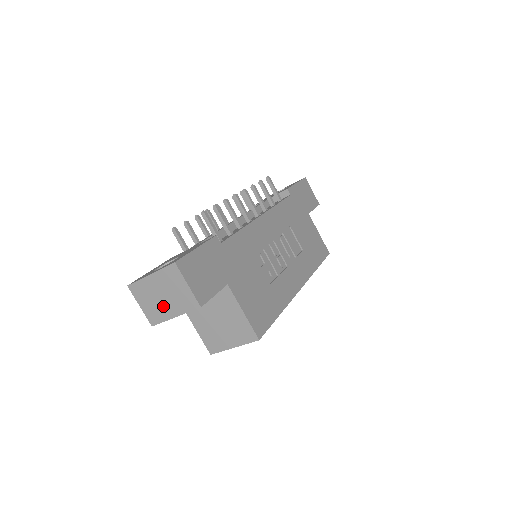
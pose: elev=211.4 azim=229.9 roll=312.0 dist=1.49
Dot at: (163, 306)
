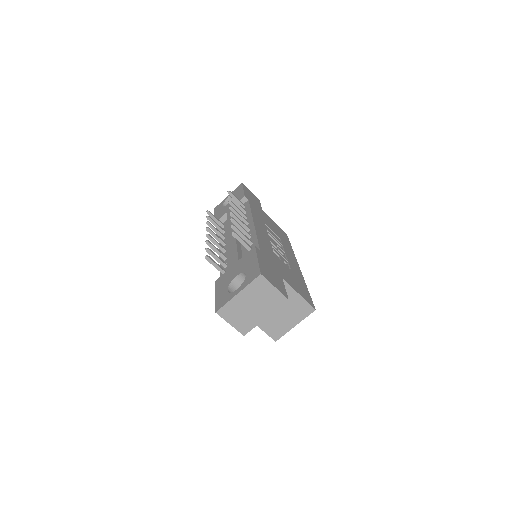
Dot at: (253, 314)
